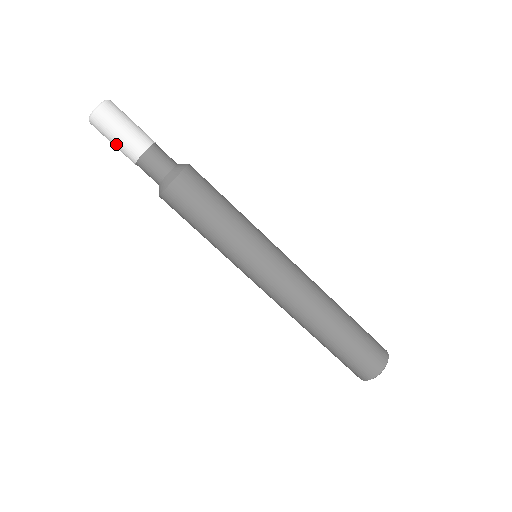
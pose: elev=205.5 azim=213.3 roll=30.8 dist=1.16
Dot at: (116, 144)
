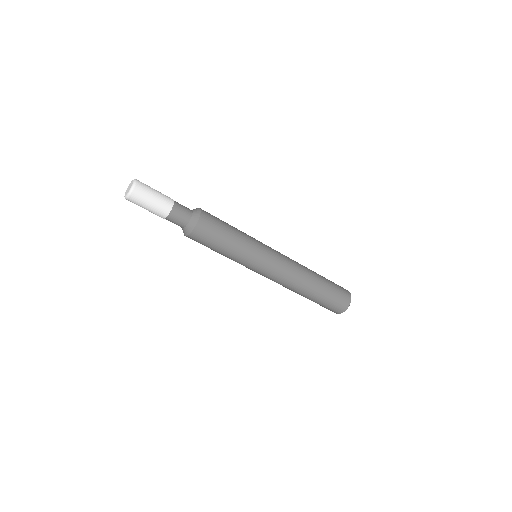
Dot at: occluded
